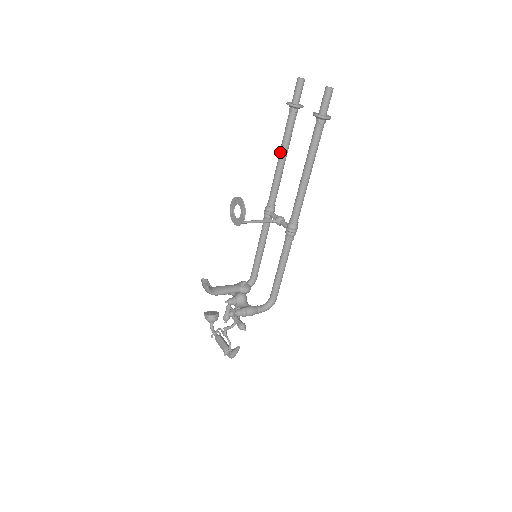
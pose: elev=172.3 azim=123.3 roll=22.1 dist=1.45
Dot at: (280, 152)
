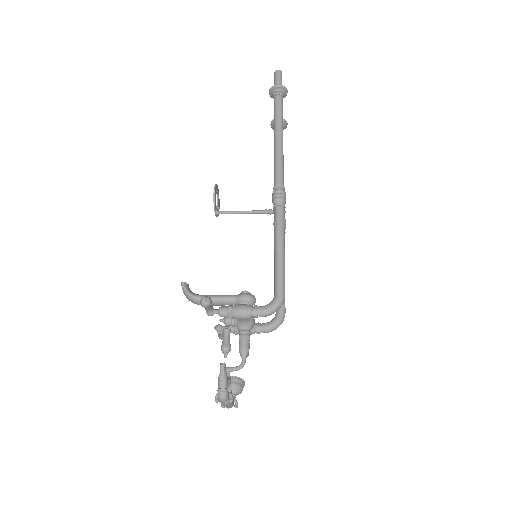
Dot at: occluded
